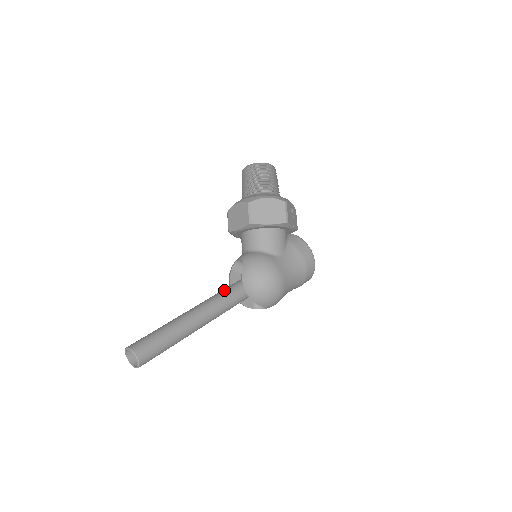
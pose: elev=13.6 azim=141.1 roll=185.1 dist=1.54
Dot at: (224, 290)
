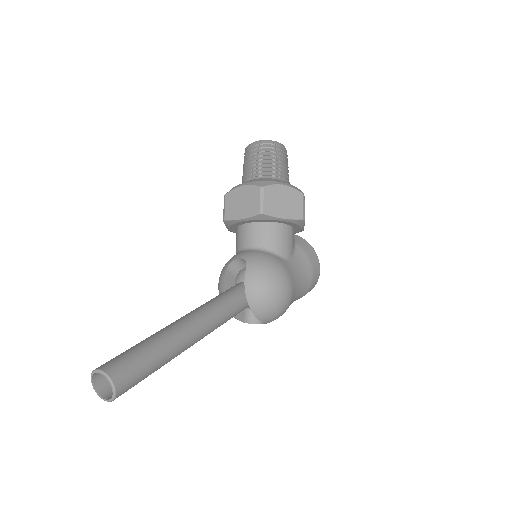
Dot at: (222, 296)
